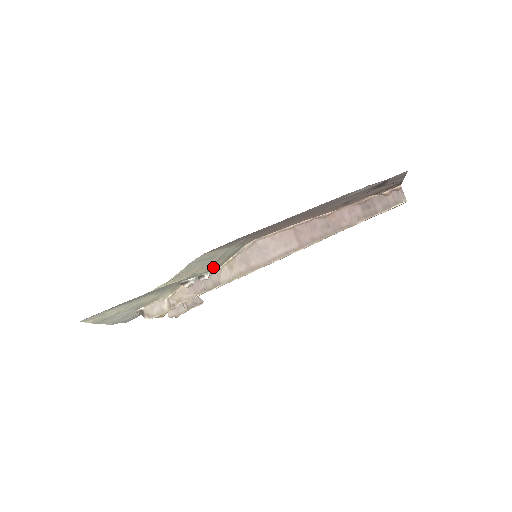
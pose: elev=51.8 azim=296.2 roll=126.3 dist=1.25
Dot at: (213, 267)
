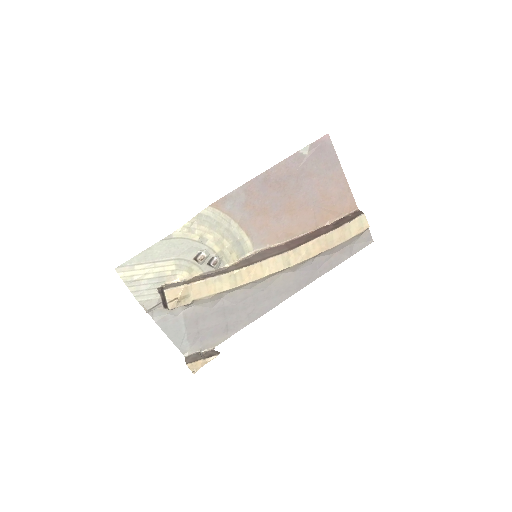
Dot at: (221, 248)
